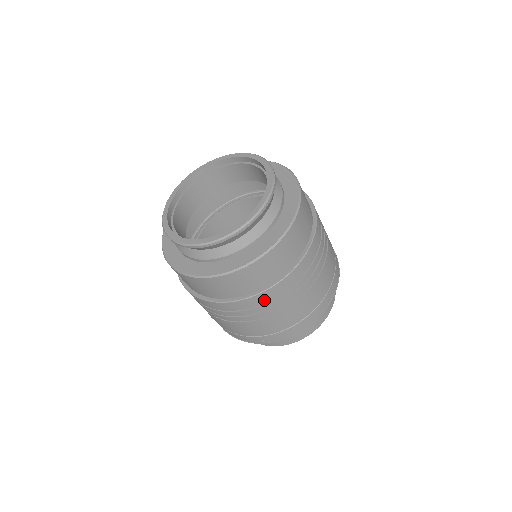
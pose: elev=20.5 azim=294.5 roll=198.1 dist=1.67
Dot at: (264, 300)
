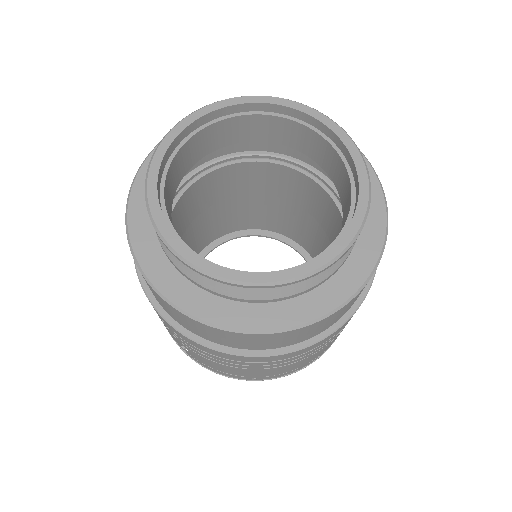
Dot at: (303, 352)
